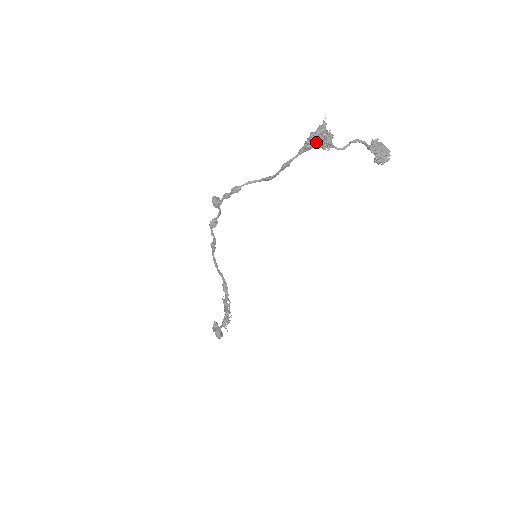
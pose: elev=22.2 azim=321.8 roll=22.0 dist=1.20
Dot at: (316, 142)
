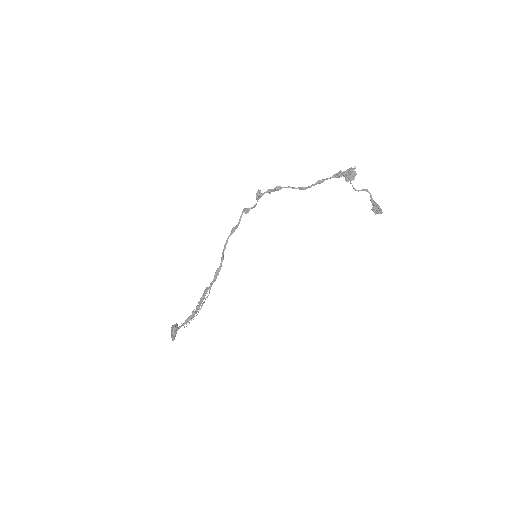
Dot at: (345, 175)
